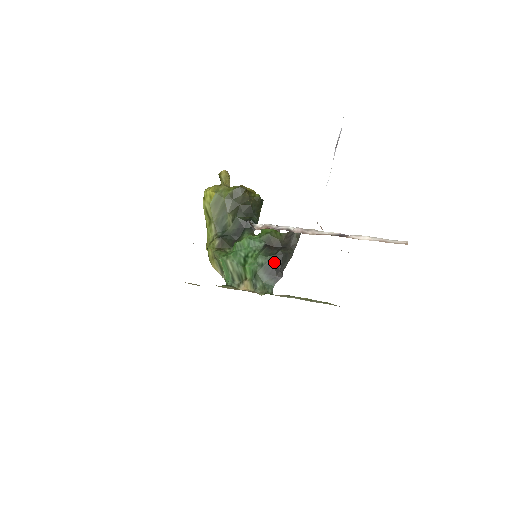
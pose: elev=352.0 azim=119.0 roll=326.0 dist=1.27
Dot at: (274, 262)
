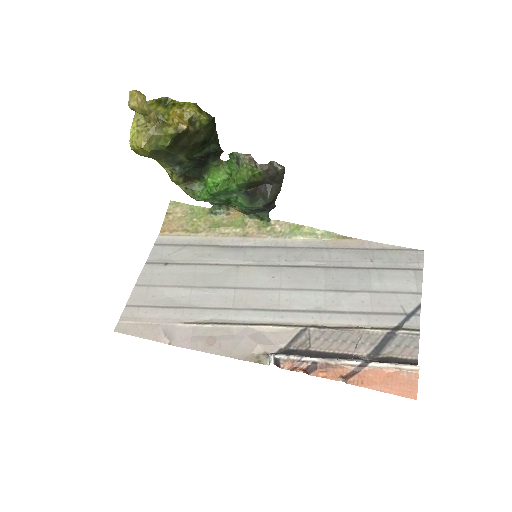
Dot at: (264, 207)
